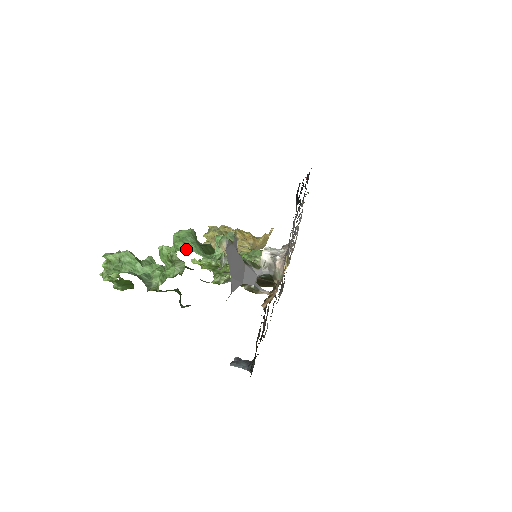
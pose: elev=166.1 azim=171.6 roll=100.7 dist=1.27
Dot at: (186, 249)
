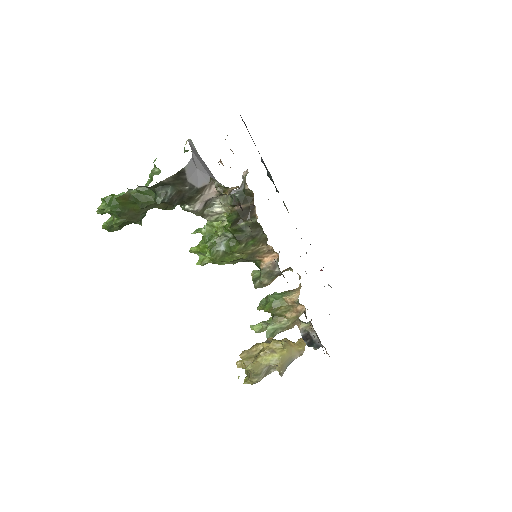
Dot at: occluded
